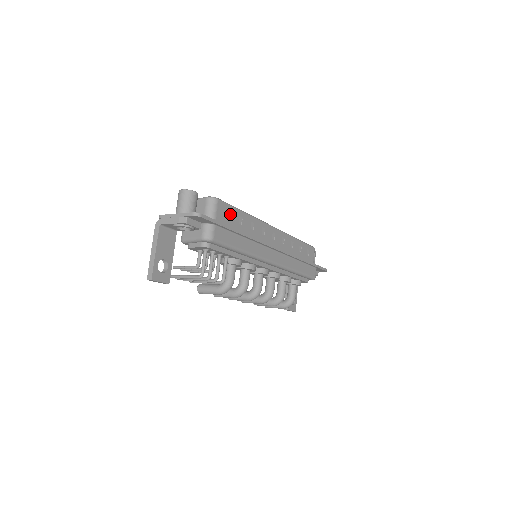
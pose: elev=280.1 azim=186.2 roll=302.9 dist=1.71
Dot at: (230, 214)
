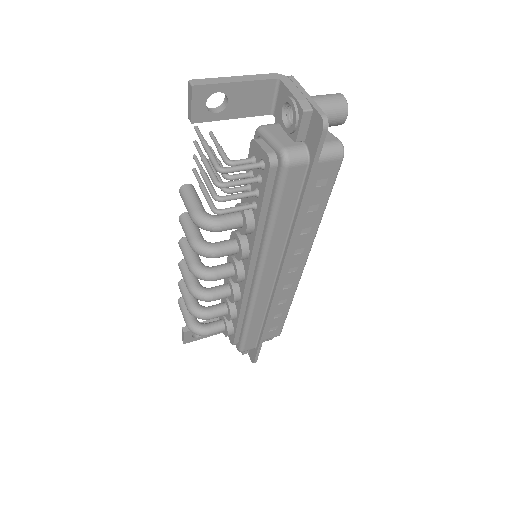
Dot at: (322, 187)
